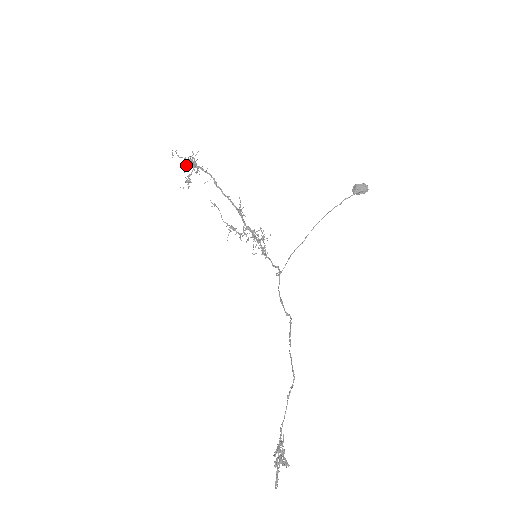
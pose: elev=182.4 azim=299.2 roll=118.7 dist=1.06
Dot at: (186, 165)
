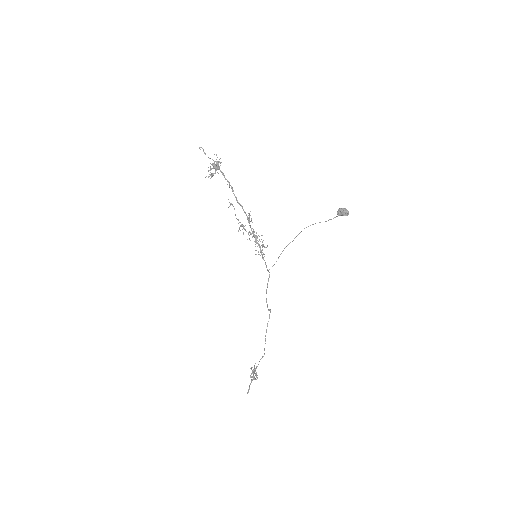
Dot at: occluded
